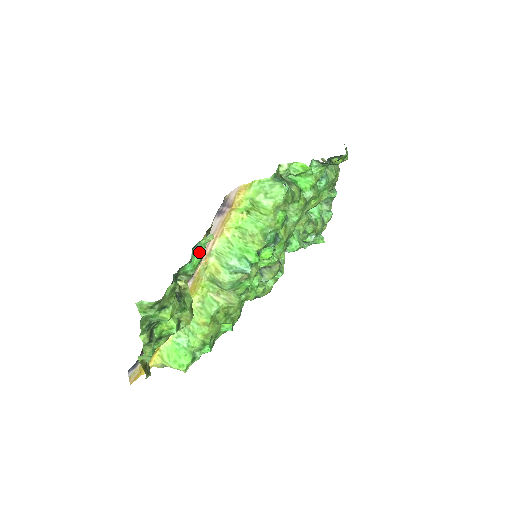
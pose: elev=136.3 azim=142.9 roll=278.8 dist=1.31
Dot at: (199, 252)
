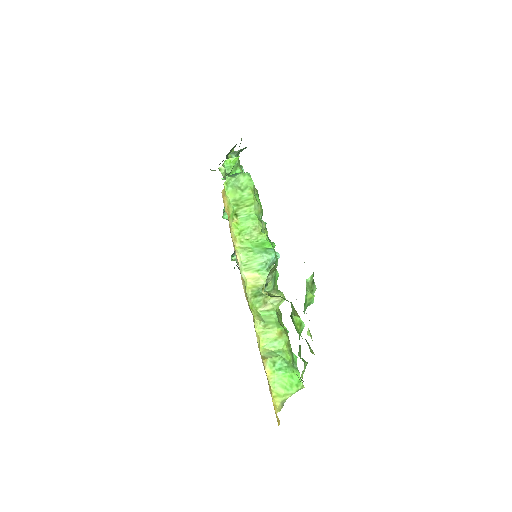
Dot at: (270, 240)
